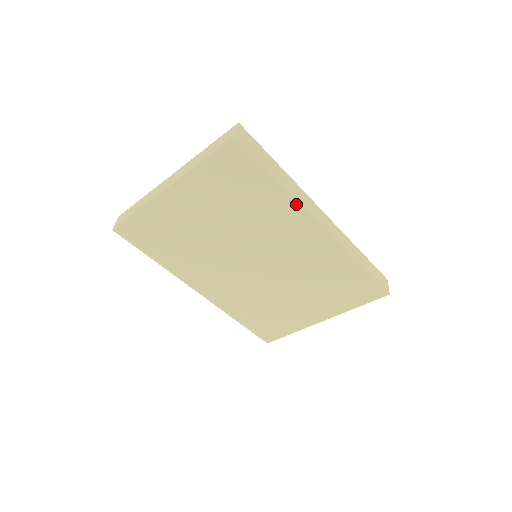
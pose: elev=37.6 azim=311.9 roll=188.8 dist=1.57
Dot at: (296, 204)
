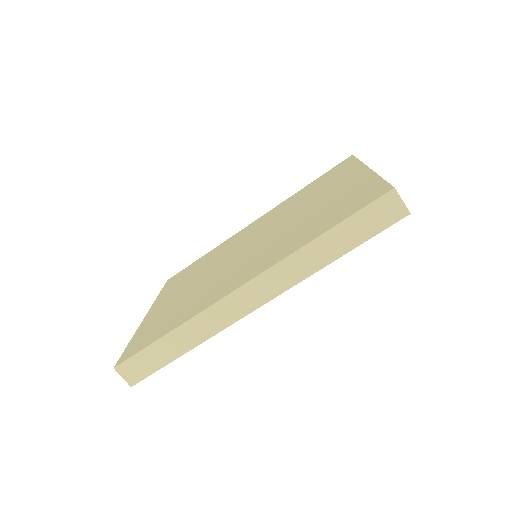
Dot at: (218, 330)
